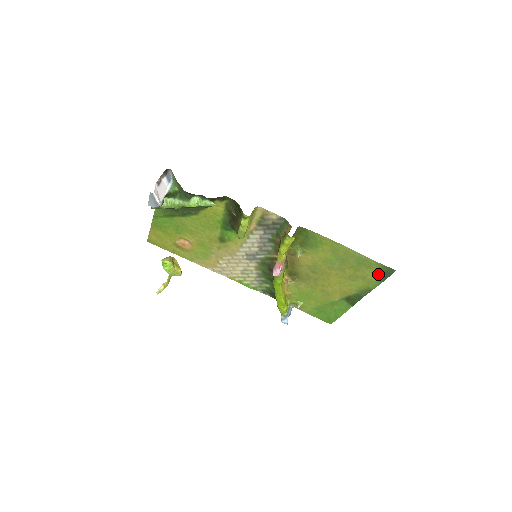
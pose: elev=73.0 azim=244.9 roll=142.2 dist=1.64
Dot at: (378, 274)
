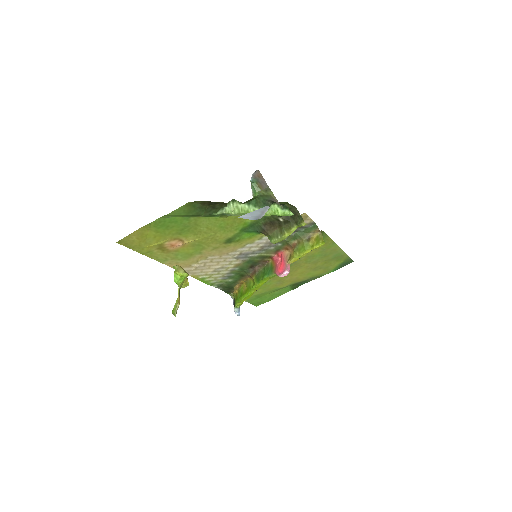
Dot at: (339, 265)
